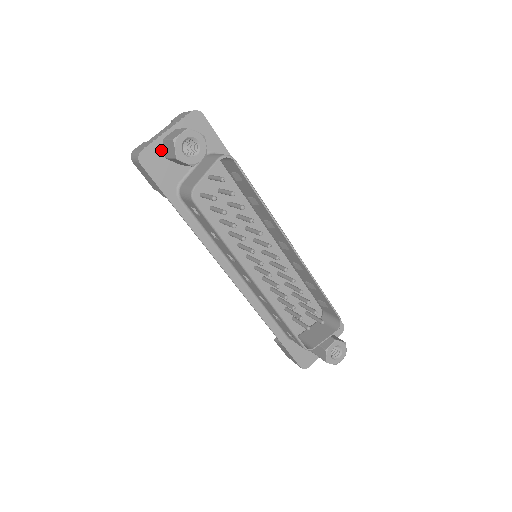
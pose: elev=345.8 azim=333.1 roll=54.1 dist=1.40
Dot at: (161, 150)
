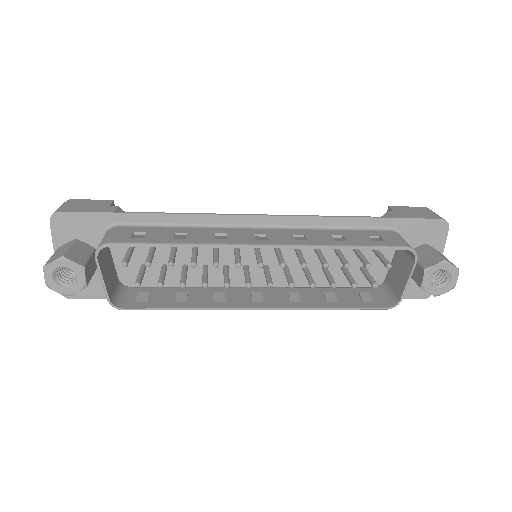
Dot at: occluded
